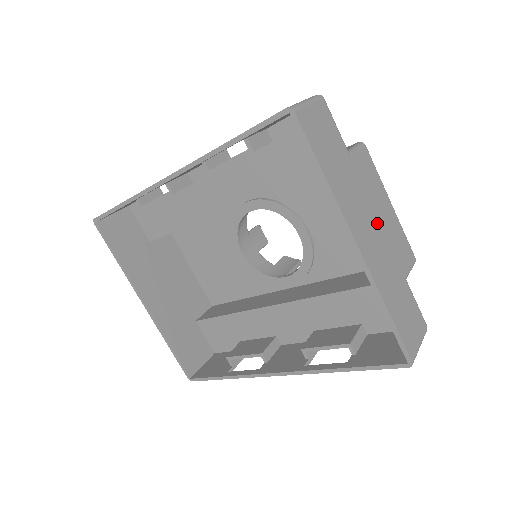
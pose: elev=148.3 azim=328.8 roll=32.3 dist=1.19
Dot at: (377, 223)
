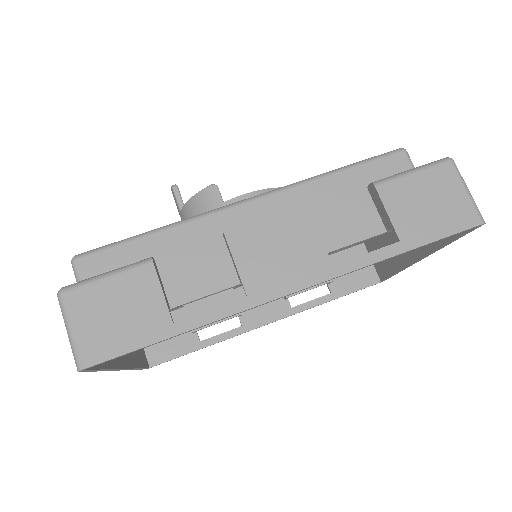
Dot at: occluded
